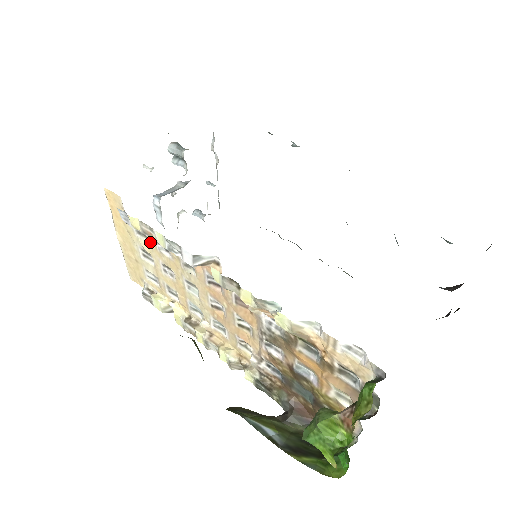
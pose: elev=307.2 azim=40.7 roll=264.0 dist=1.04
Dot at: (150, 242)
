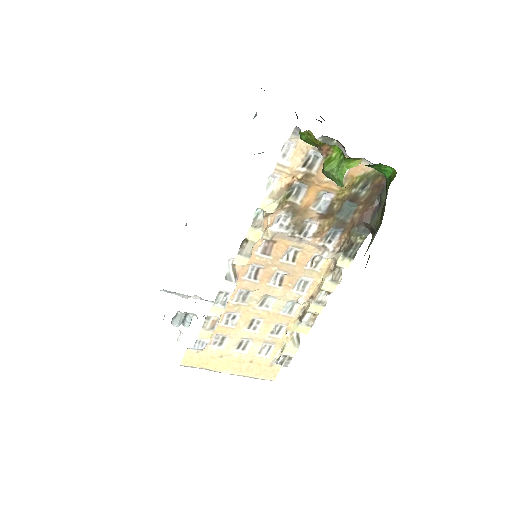
Dot at: (227, 333)
